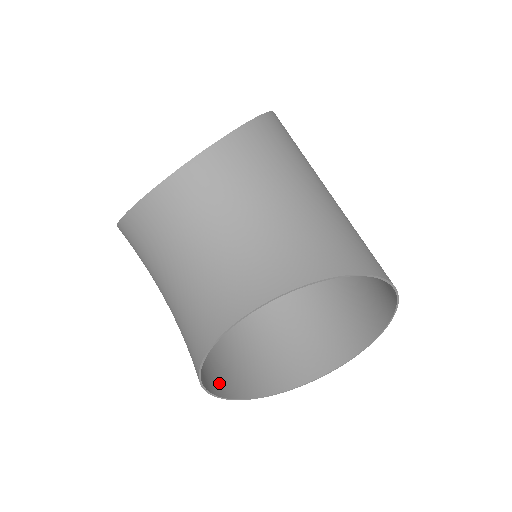
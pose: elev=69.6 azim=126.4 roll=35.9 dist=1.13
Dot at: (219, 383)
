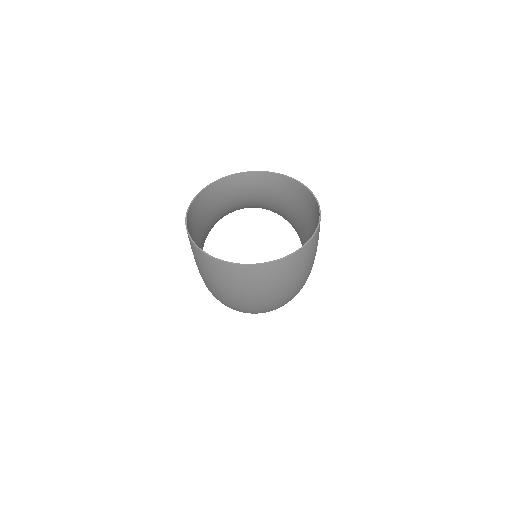
Dot at: occluded
